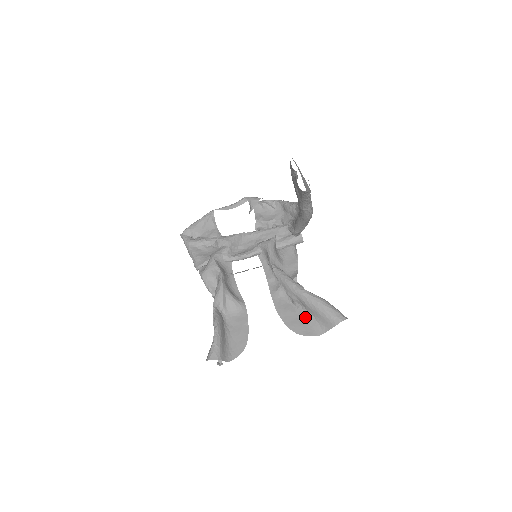
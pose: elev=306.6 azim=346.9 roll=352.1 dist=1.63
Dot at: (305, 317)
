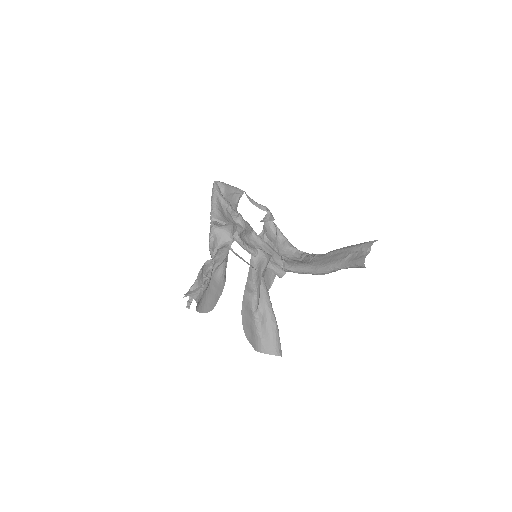
Dot at: (256, 330)
